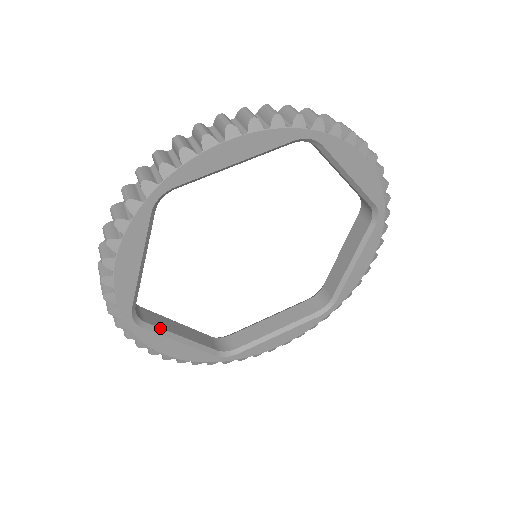
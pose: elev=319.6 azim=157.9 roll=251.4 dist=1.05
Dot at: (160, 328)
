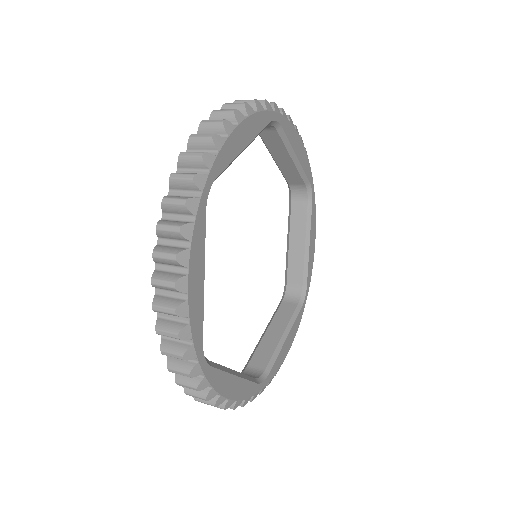
Dot at: (219, 365)
